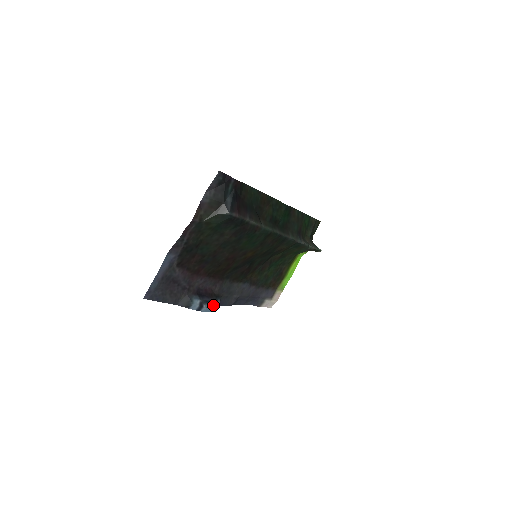
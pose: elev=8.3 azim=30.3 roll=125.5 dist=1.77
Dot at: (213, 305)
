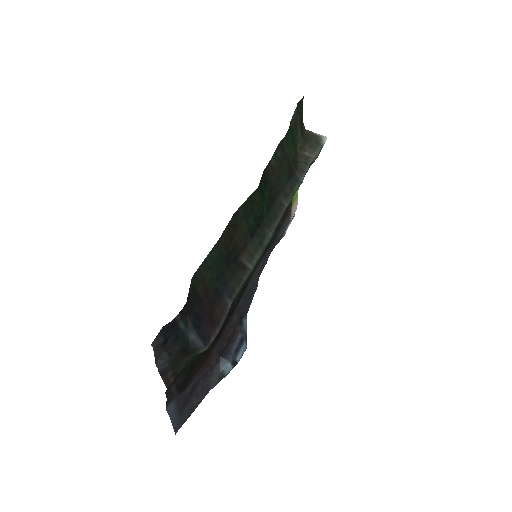
Dot at: (244, 341)
